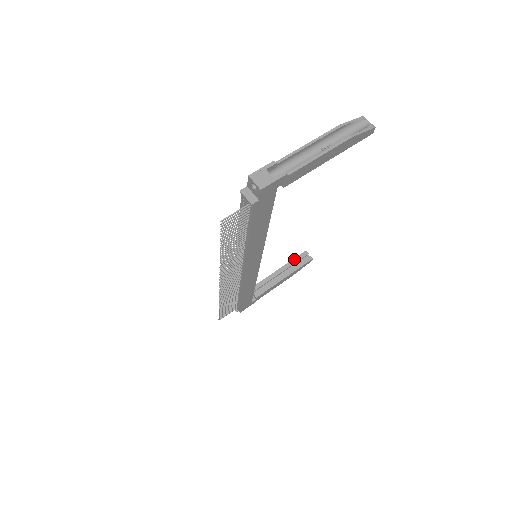
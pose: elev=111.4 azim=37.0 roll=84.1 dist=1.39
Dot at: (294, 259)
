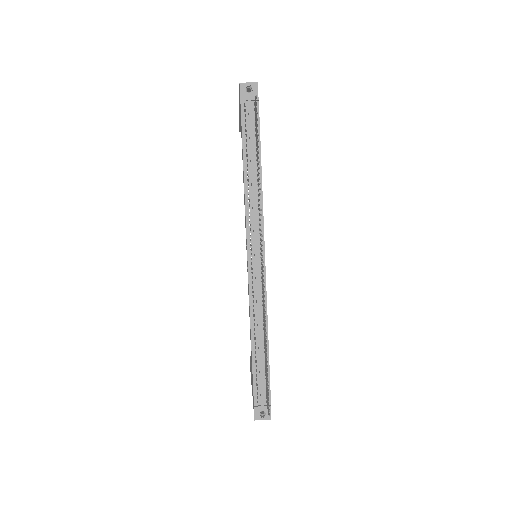
Dot at: (251, 362)
